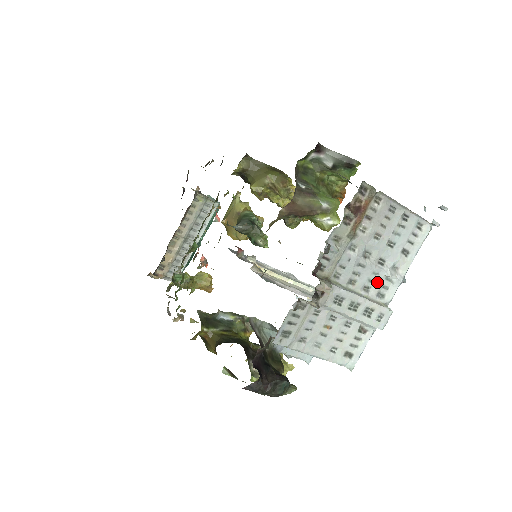
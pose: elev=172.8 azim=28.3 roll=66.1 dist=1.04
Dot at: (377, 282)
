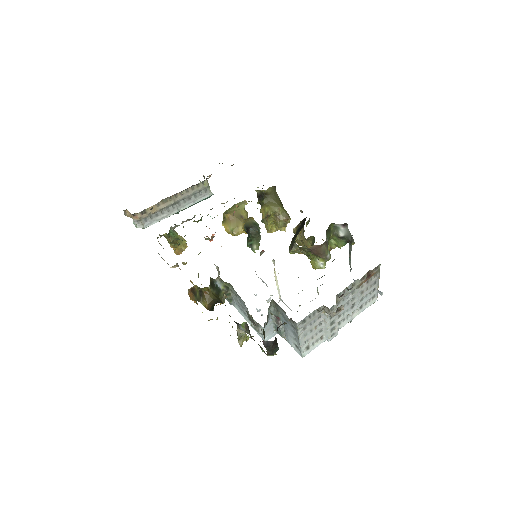
Dot at: (344, 315)
